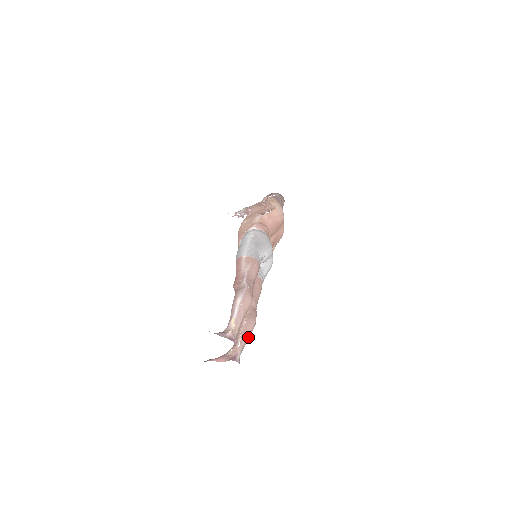
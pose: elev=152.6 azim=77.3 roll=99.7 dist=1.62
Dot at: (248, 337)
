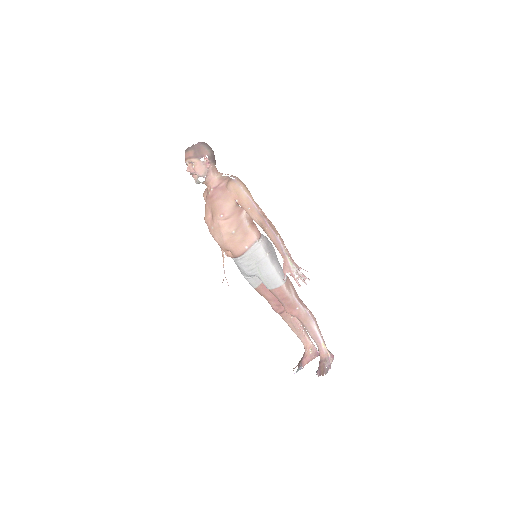
Dot at: (304, 329)
